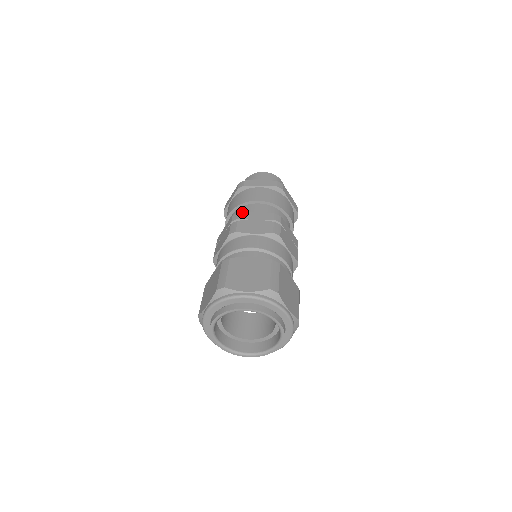
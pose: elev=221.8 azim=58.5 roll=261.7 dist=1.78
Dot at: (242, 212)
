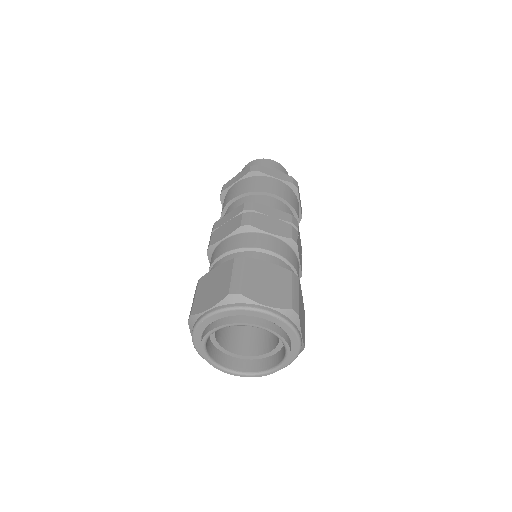
Dot at: (257, 203)
